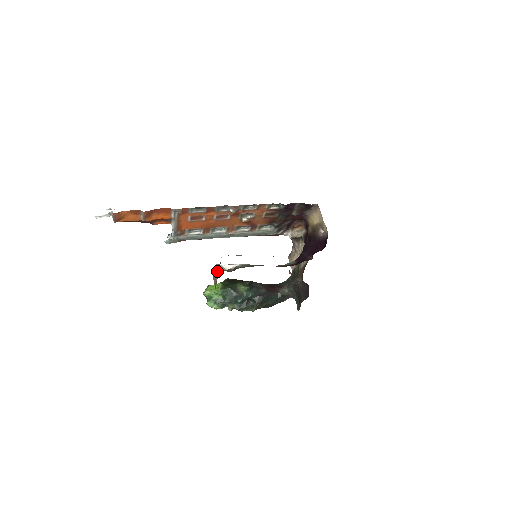
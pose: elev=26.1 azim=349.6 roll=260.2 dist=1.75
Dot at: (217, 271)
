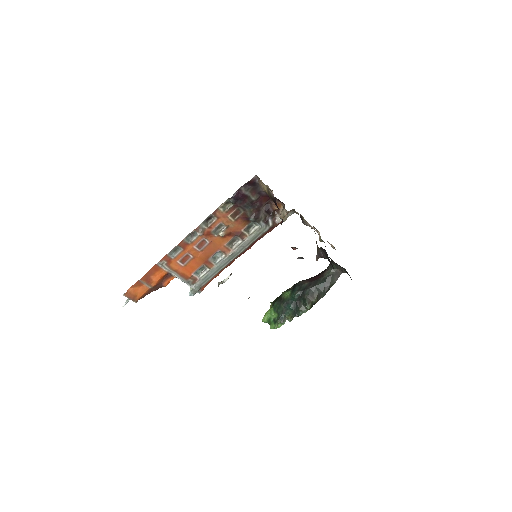
Dot at: occluded
